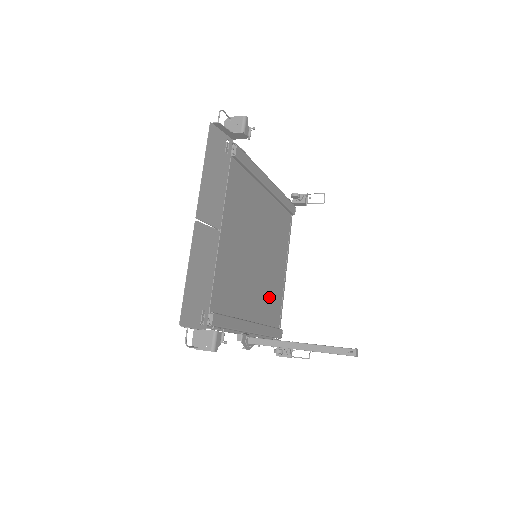
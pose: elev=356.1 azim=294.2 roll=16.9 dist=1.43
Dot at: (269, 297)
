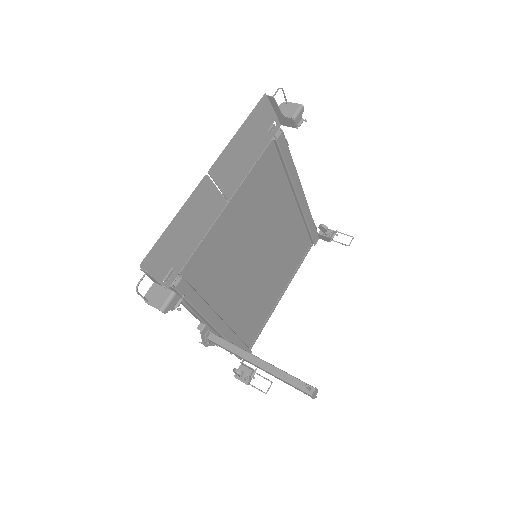
Dot at: (252, 308)
